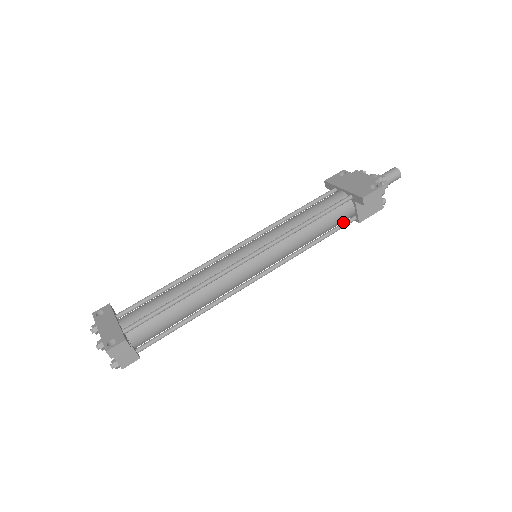
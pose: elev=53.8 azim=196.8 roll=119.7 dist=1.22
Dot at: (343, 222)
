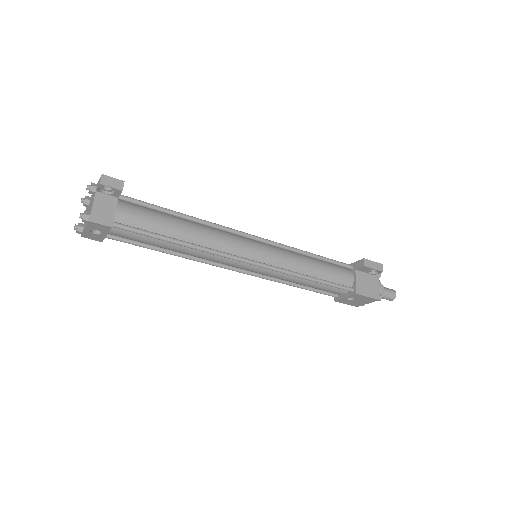
Dot at: (341, 285)
